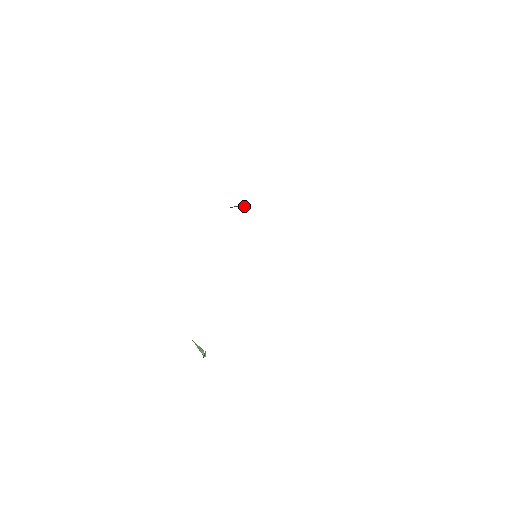
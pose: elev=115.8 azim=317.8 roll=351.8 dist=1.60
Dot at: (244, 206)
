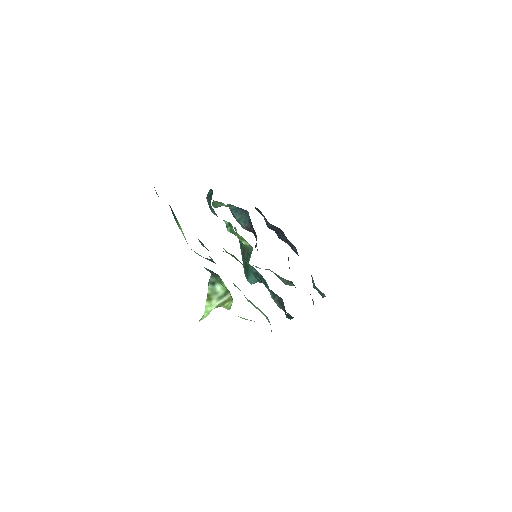
Dot at: (240, 218)
